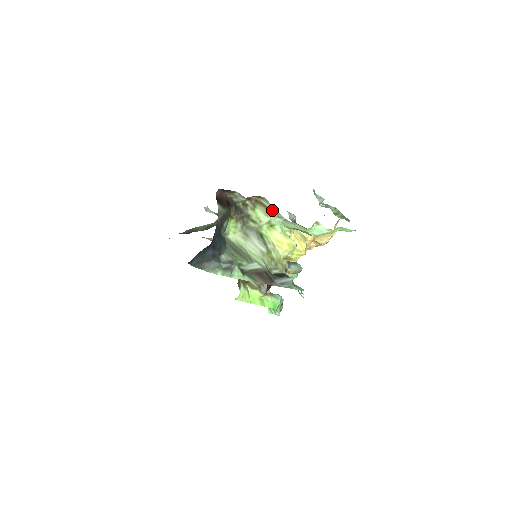
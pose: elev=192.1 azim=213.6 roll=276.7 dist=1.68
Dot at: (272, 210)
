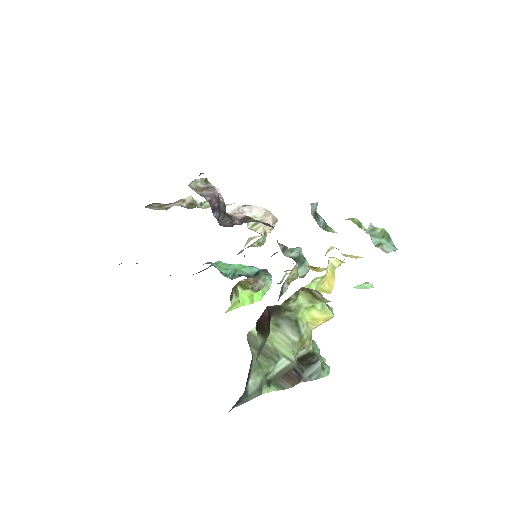
Dot at: (321, 299)
